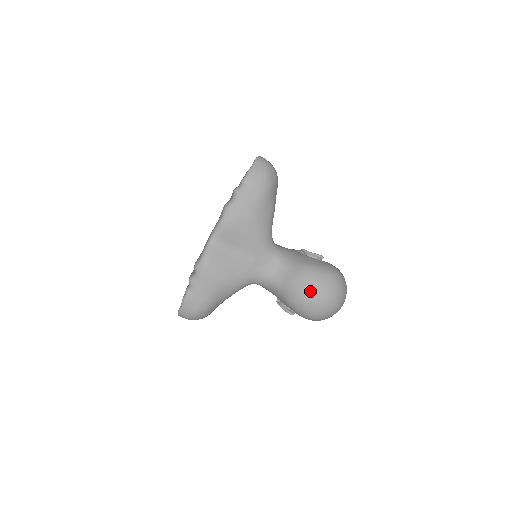
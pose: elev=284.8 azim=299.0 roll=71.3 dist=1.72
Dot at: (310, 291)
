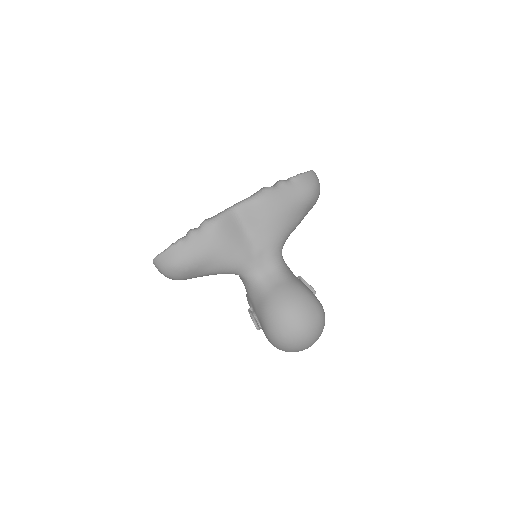
Dot at: (294, 309)
